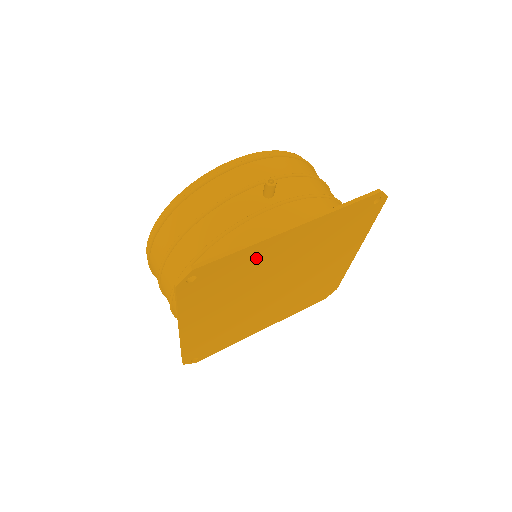
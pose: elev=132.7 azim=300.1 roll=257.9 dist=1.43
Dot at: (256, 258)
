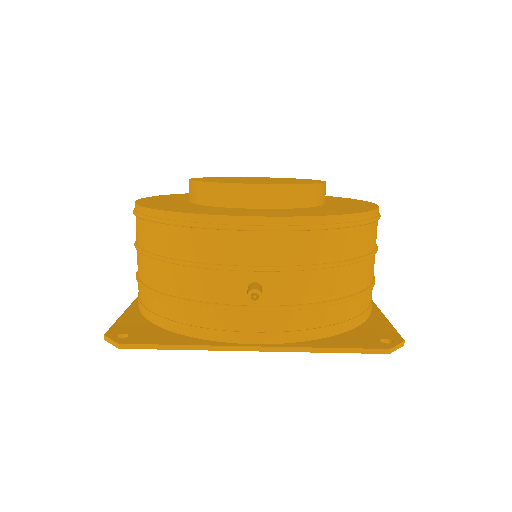
Dot at: occluded
